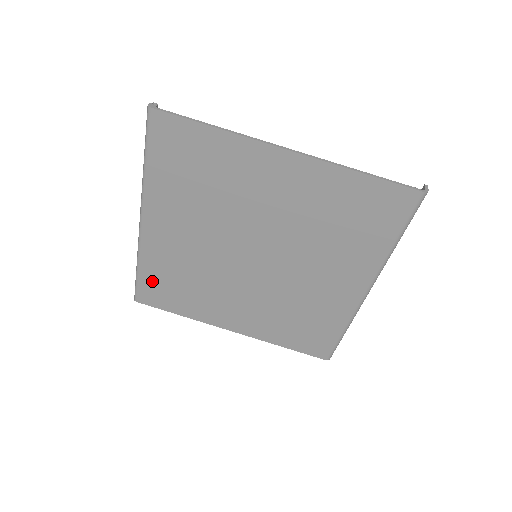
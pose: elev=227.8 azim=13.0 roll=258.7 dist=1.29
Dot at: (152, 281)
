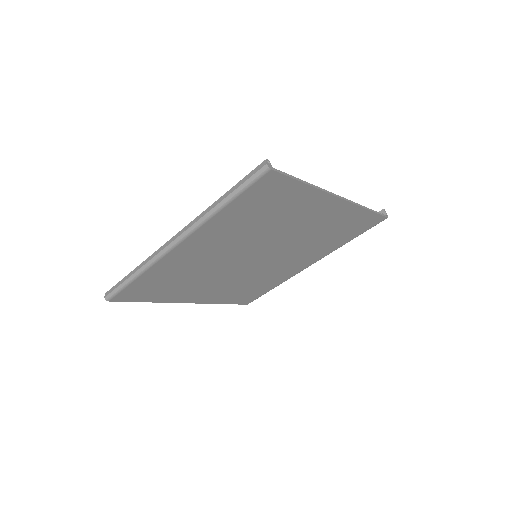
Dot at: (143, 284)
